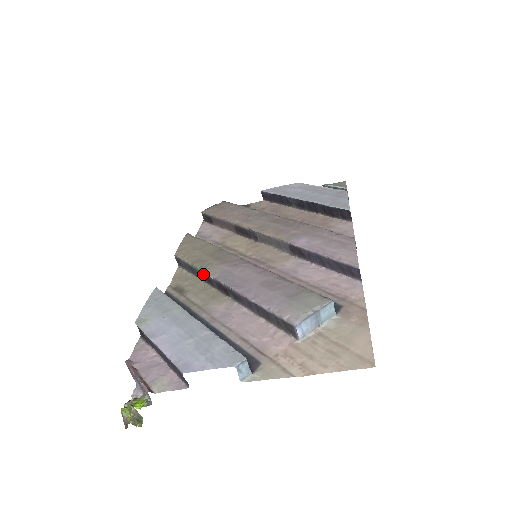
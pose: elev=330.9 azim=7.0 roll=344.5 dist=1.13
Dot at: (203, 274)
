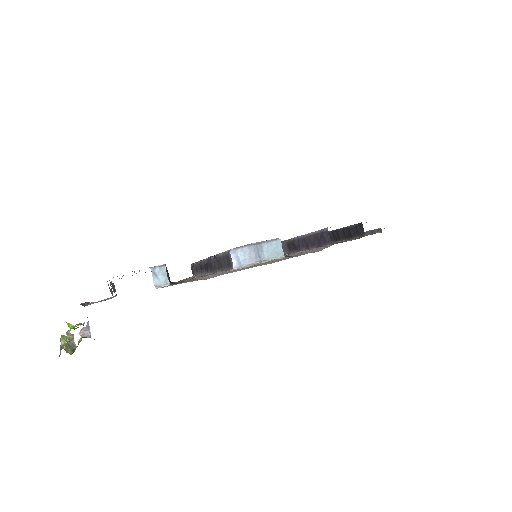
Dot at: (199, 264)
